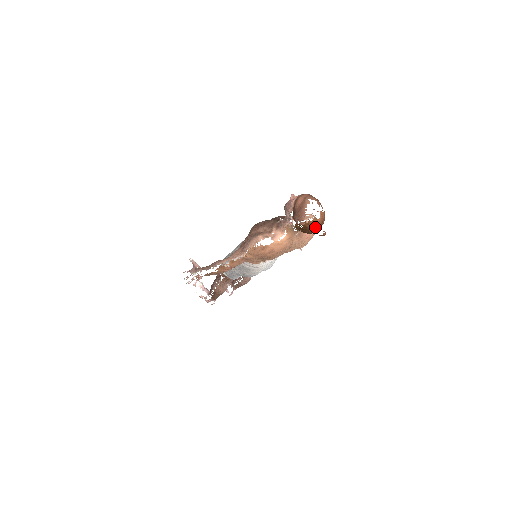
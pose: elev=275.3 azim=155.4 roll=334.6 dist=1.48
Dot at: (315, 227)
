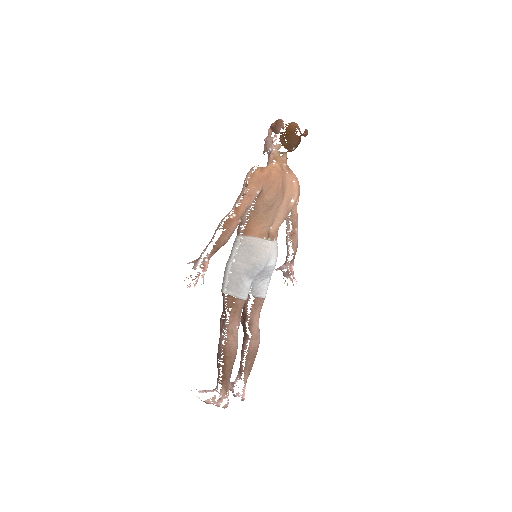
Dot at: occluded
